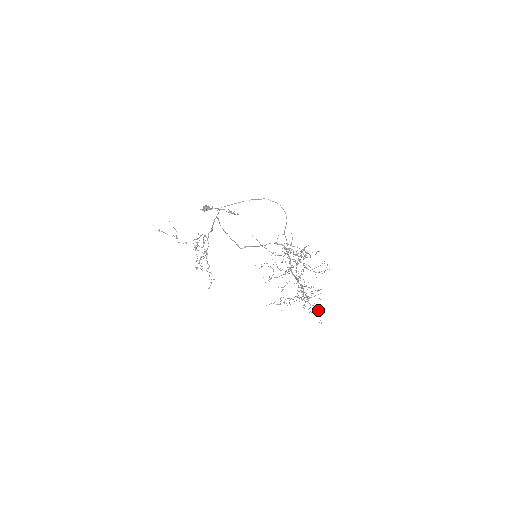
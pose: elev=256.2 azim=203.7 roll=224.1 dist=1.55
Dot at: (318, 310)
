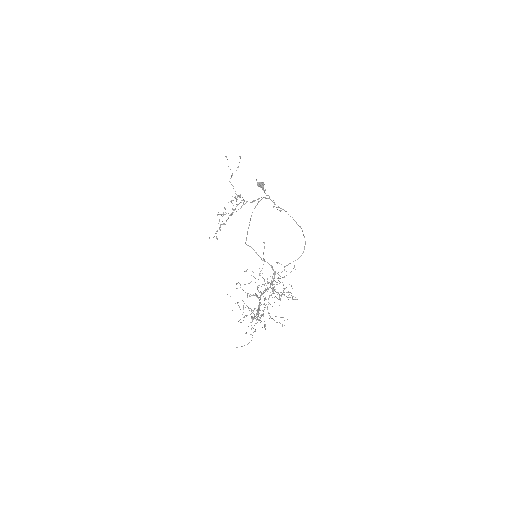
Dot at: occluded
